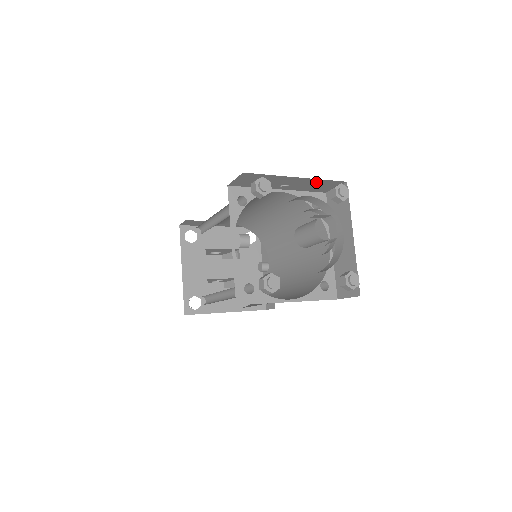
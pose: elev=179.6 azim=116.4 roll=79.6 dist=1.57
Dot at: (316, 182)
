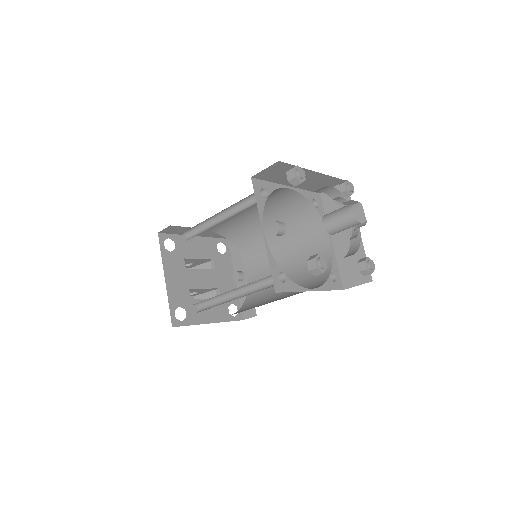
Dot at: (323, 179)
